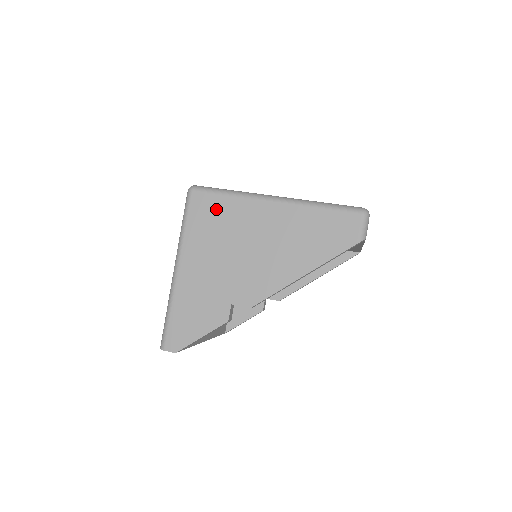
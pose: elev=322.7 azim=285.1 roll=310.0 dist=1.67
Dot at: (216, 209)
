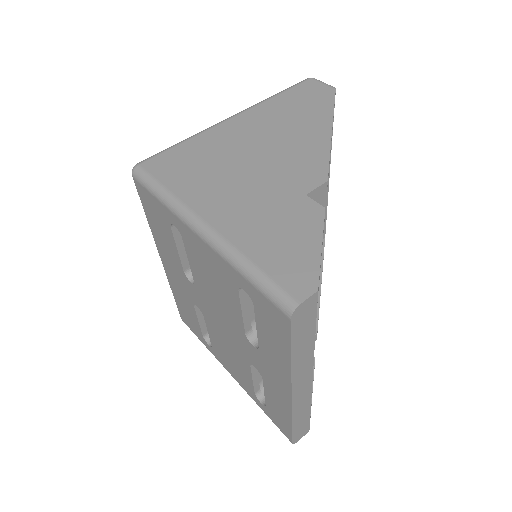
Dot at: (184, 156)
